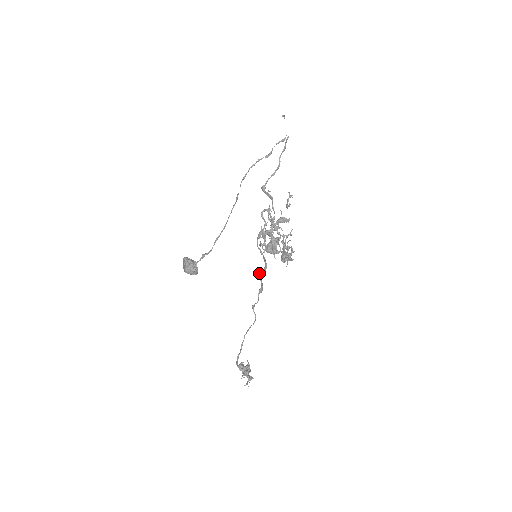
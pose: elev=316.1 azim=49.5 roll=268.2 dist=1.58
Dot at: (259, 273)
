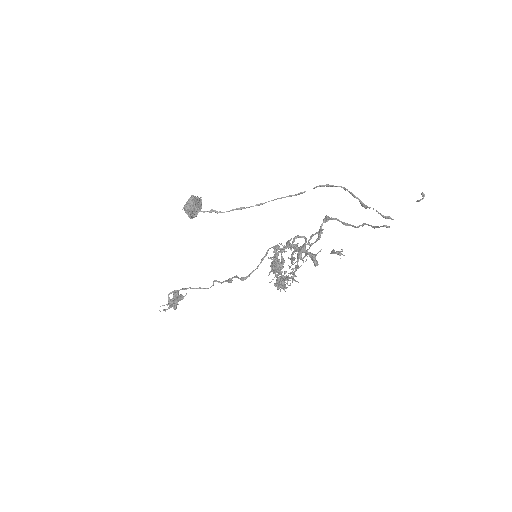
Dot at: (232, 278)
